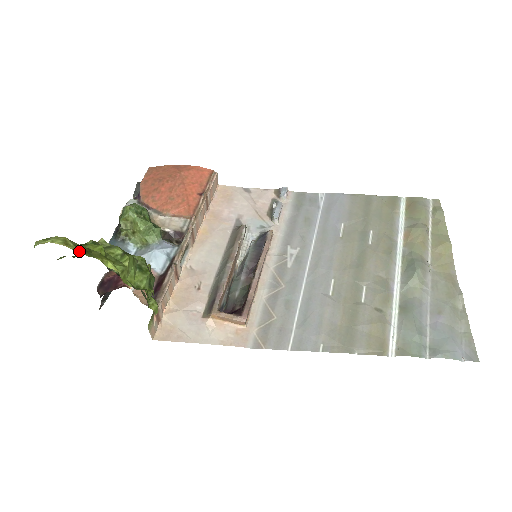
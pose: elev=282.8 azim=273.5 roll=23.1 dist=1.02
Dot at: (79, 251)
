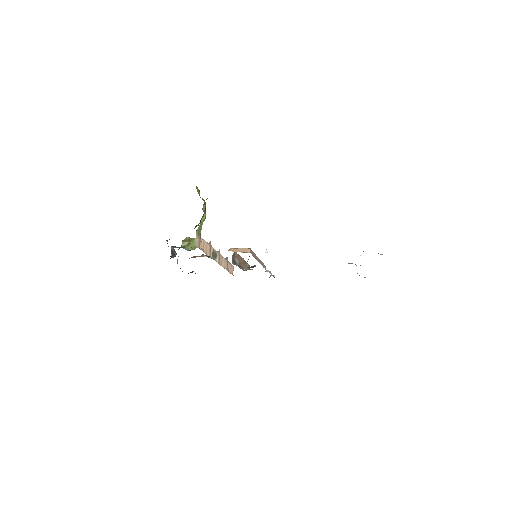
Dot at: occluded
